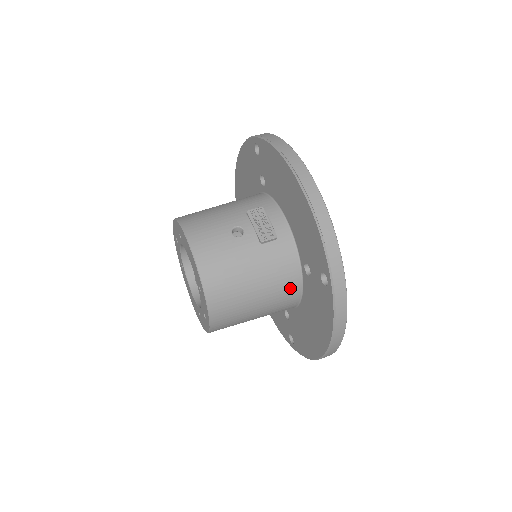
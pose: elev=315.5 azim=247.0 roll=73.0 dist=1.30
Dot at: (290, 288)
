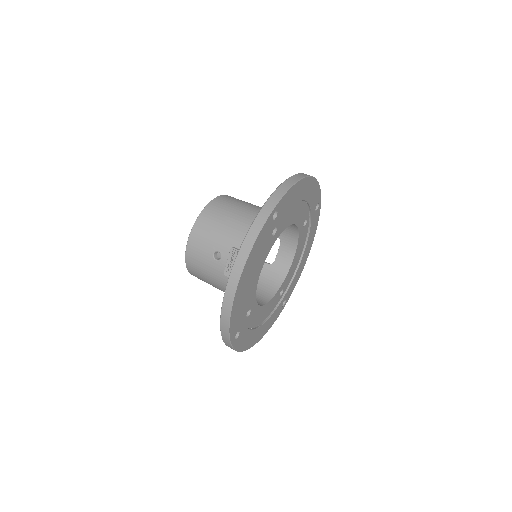
Dot at: occluded
